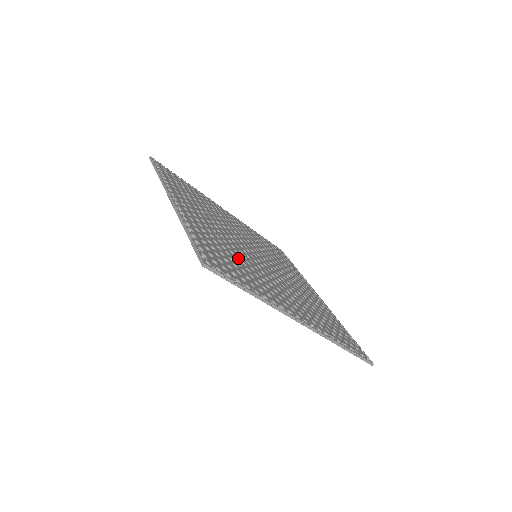
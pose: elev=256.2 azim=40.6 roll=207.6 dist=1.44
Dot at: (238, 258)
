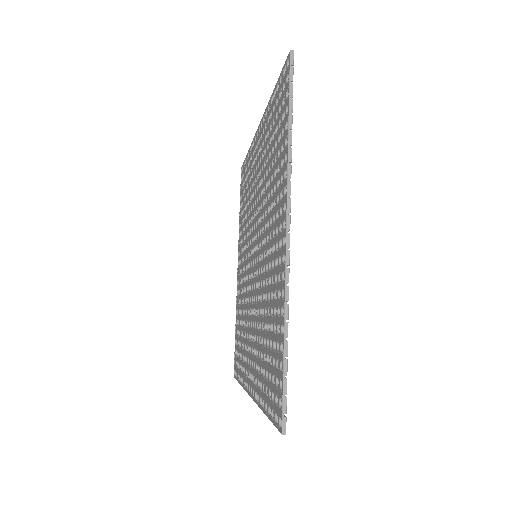
Dot at: occluded
